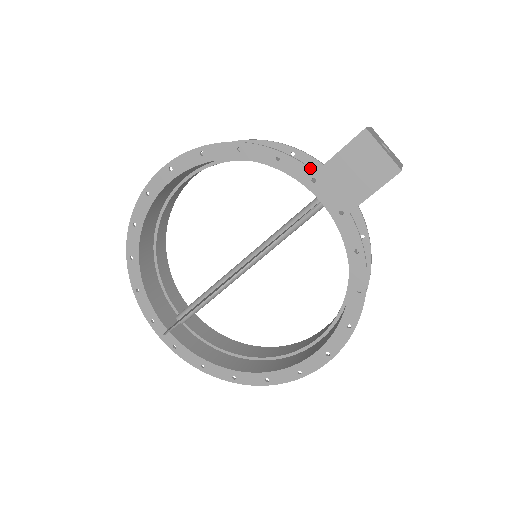
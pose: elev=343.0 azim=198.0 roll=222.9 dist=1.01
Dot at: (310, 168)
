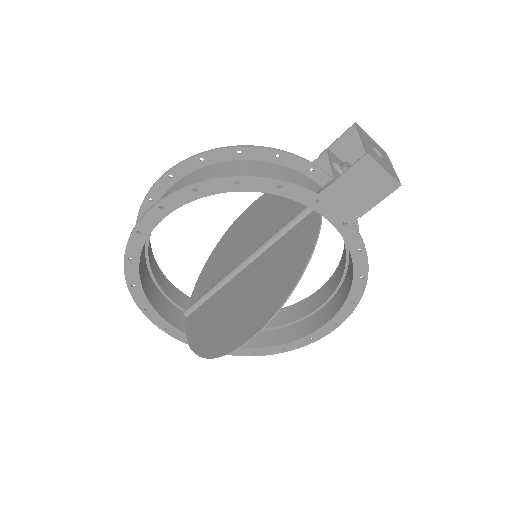
Dot at: (313, 191)
